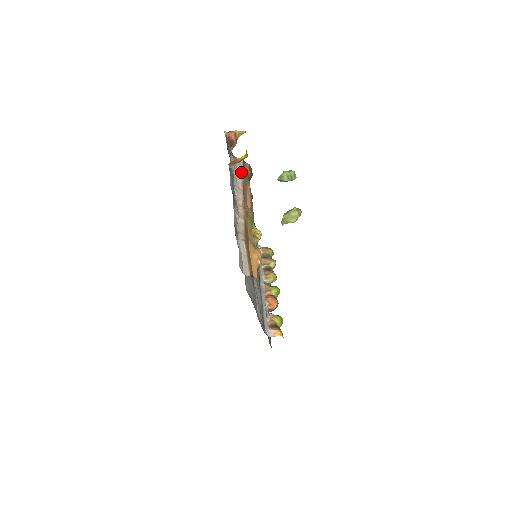
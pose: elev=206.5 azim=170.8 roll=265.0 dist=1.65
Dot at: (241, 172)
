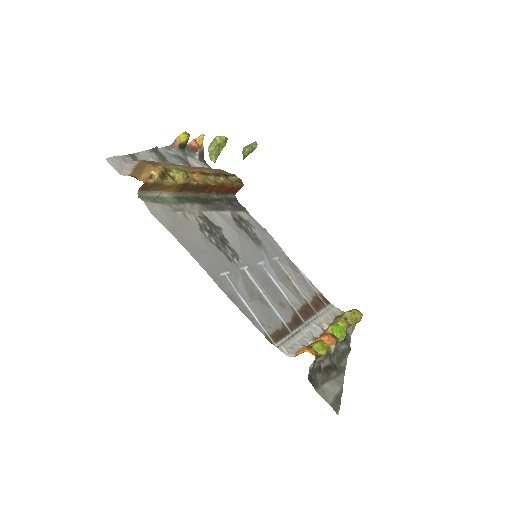
Dot at: occluded
